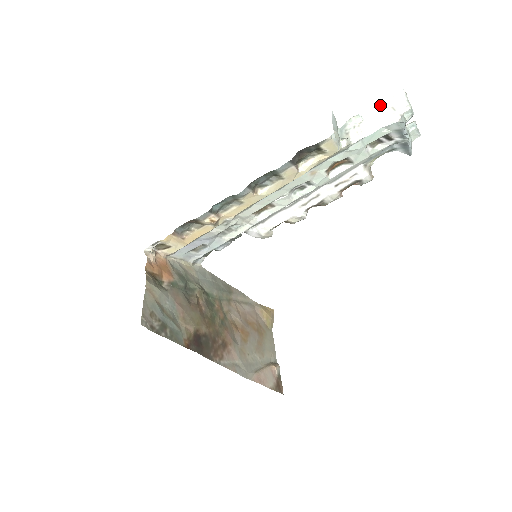
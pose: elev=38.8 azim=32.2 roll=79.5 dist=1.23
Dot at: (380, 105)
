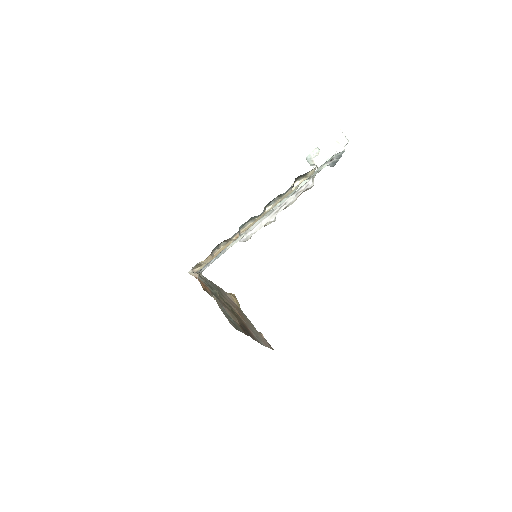
Dot at: (328, 140)
